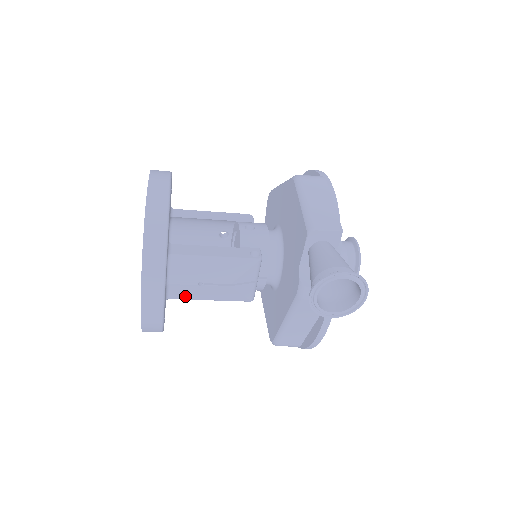
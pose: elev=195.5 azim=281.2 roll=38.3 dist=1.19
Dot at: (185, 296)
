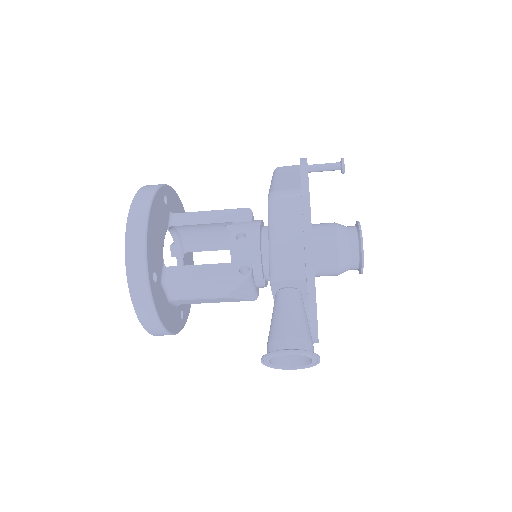
Dot at: (193, 303)
